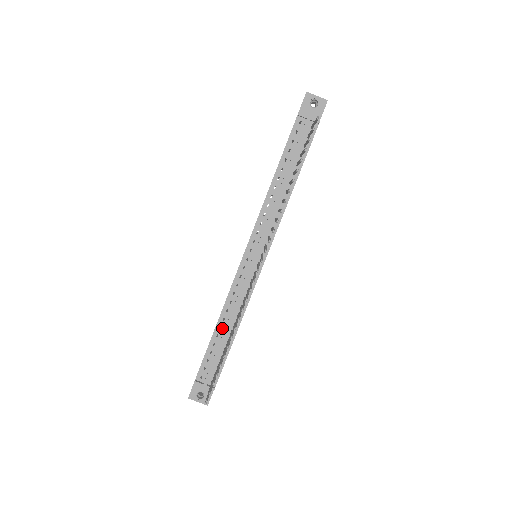
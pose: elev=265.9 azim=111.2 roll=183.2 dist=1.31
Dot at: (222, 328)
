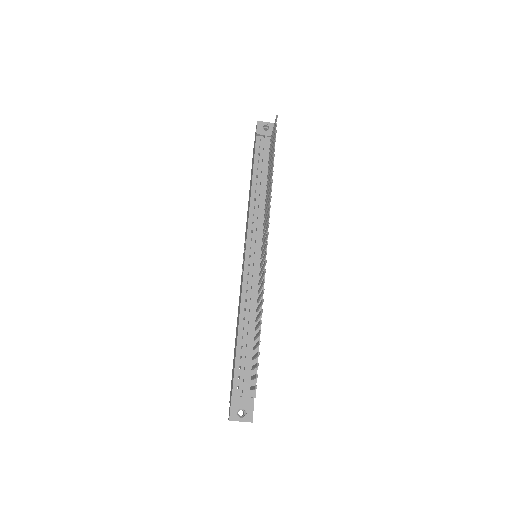
Dot at: (245, 328)
